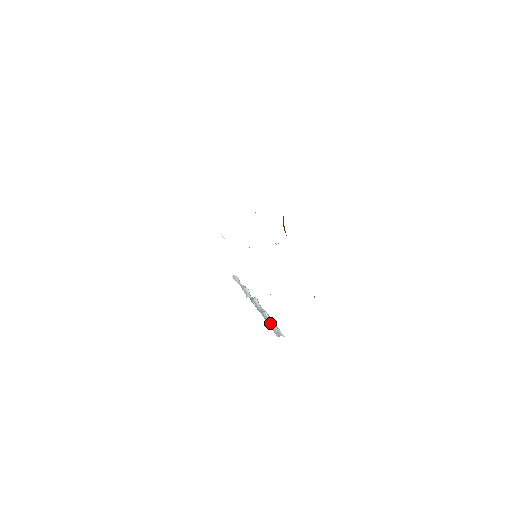
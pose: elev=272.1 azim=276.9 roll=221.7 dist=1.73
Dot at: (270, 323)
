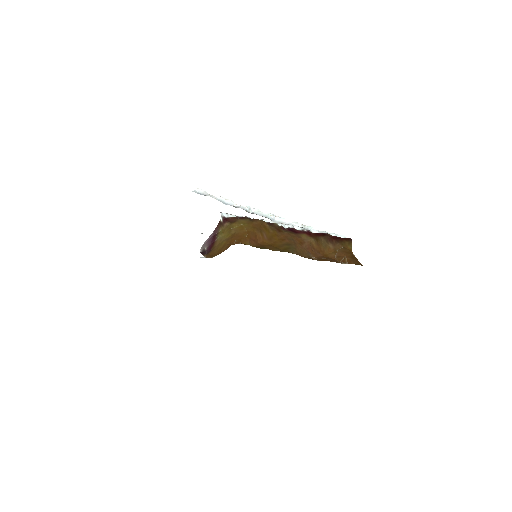
Dot at: occluded
